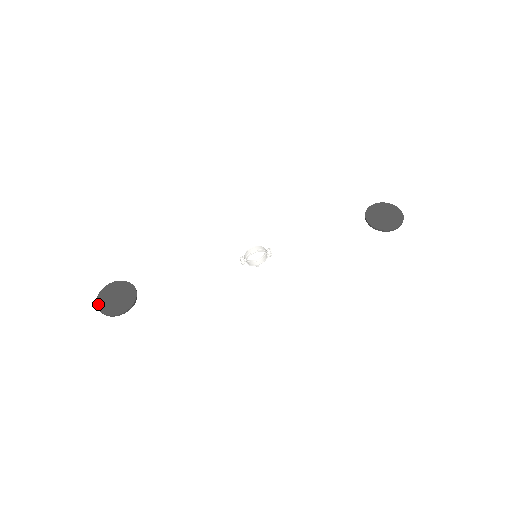
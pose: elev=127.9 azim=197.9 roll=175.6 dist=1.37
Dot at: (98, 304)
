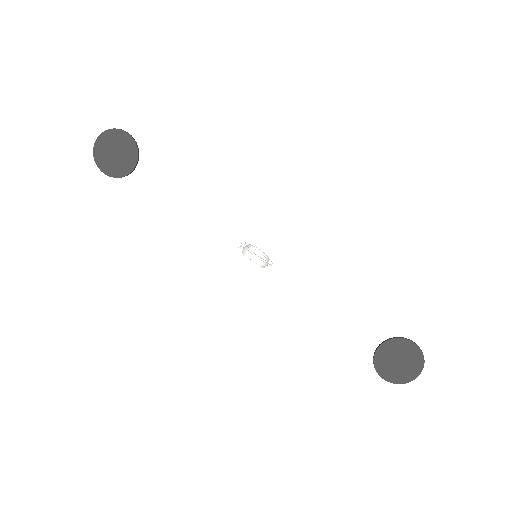
Dot at: (97, 142)
